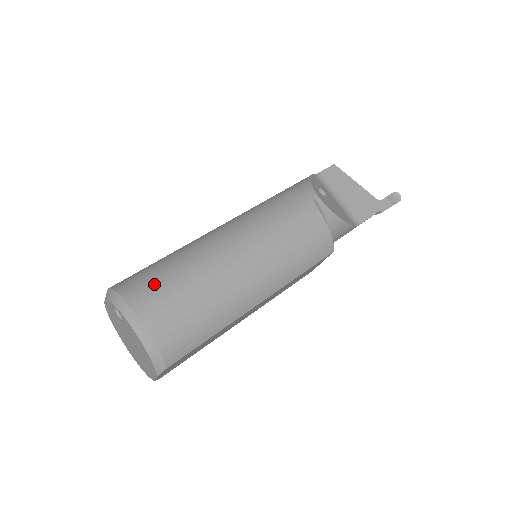
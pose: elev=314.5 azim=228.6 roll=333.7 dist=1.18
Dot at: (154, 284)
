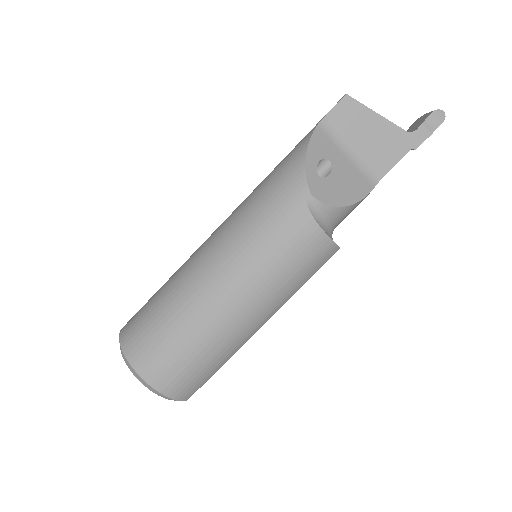
Dot at: (153, 347)
